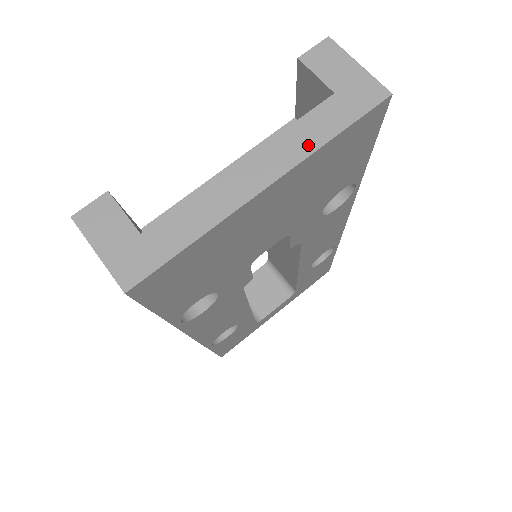
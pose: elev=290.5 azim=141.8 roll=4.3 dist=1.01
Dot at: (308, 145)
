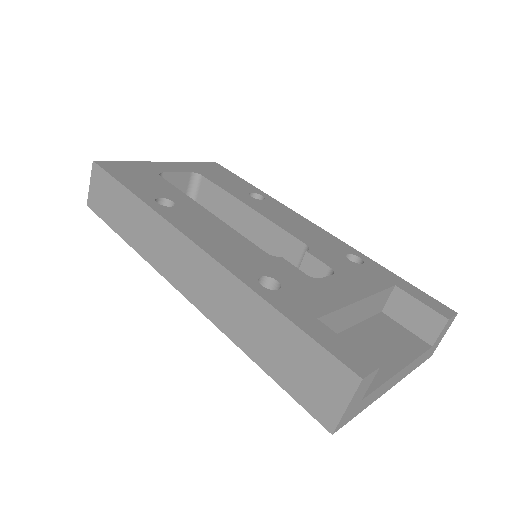
Dot at: (410, 371)
